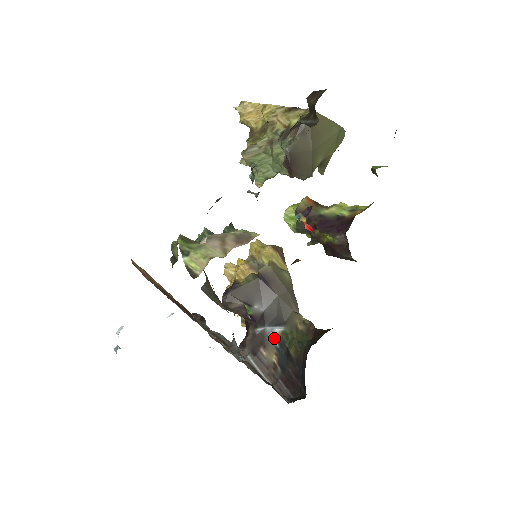
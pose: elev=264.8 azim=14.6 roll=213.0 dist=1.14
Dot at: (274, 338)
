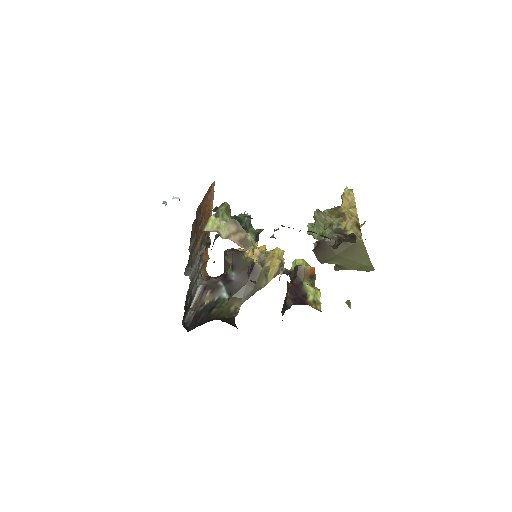
Dot at: (219, 295)
